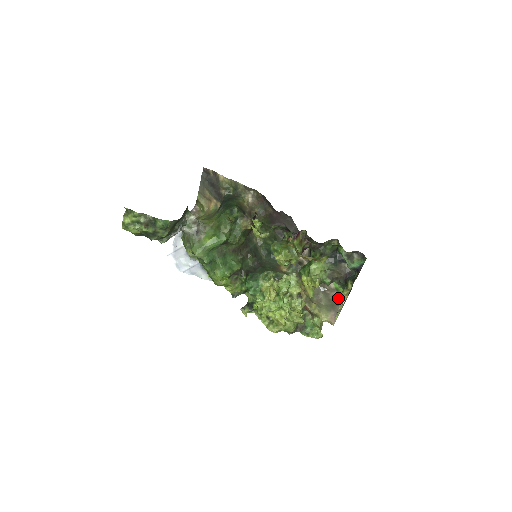
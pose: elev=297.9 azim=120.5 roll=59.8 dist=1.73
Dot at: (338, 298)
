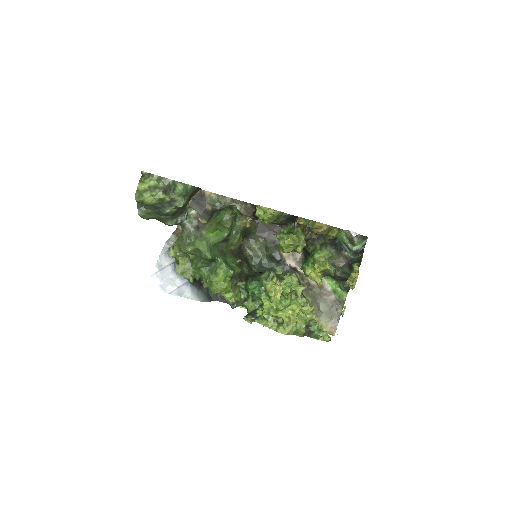
Dot at: (349, 278)
